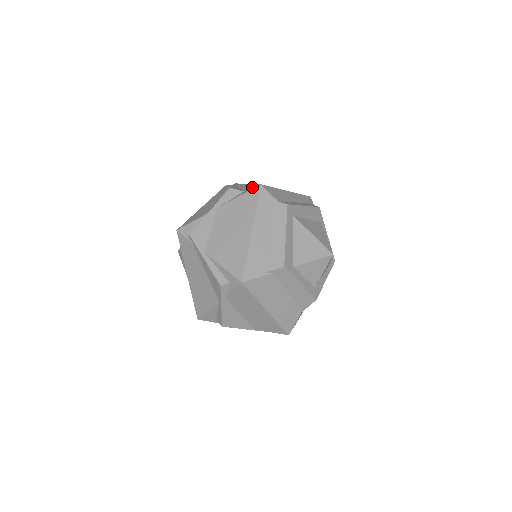
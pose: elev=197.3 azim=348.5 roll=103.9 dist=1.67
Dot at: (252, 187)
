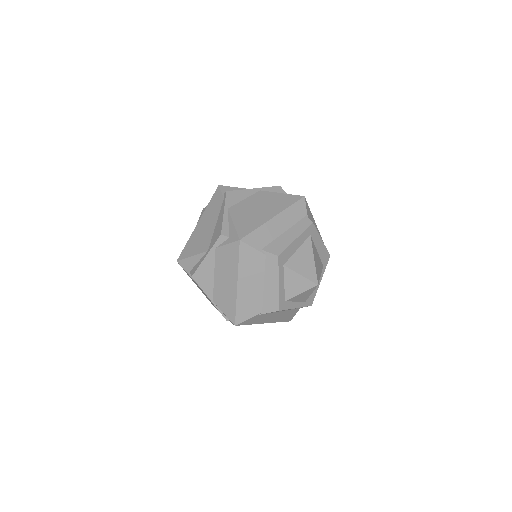
Dot at: (296, 195)
